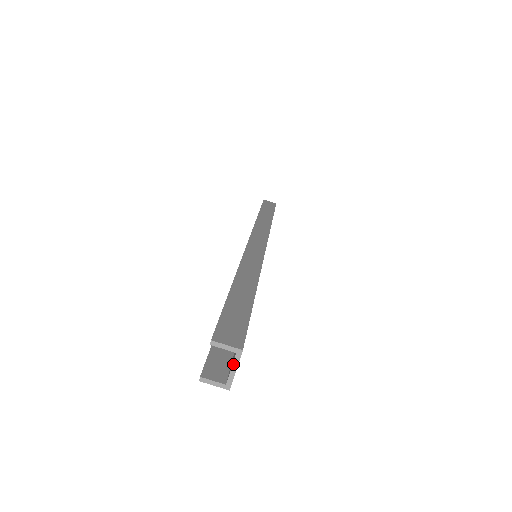
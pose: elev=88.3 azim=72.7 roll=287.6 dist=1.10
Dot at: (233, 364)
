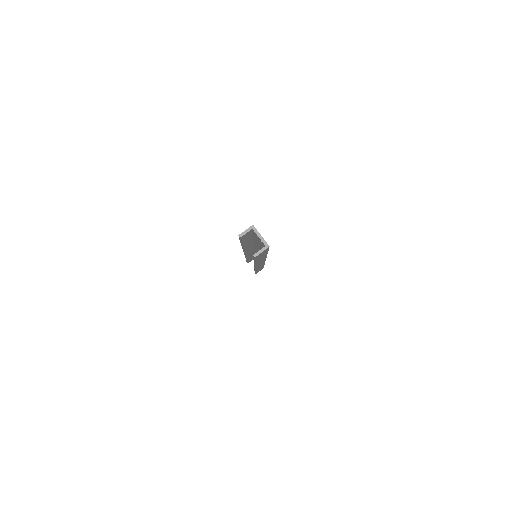
Dot at: (257, 234)
